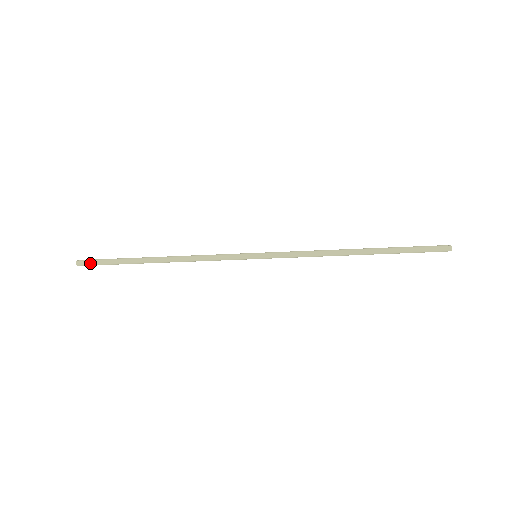
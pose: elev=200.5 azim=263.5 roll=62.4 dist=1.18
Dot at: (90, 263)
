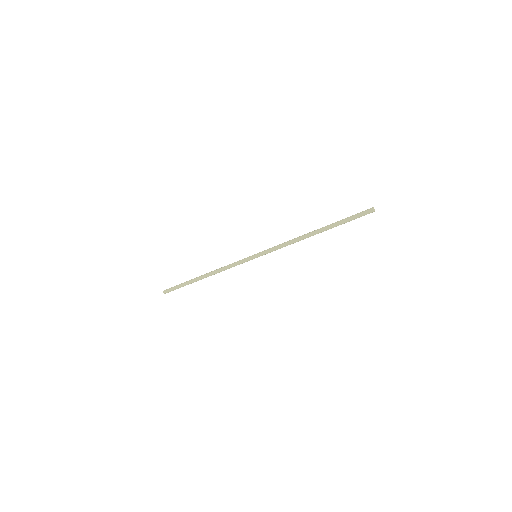
Dot at: (170, 290)
